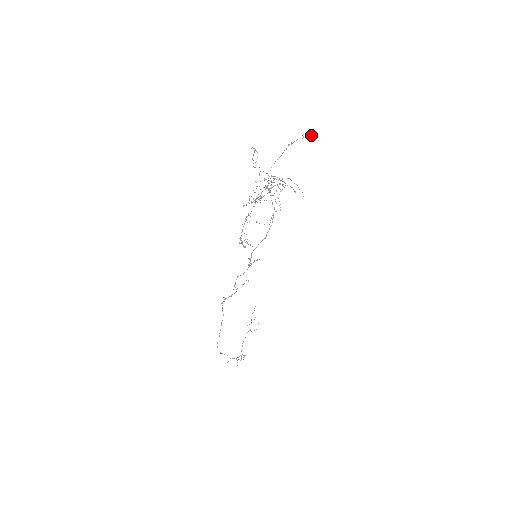
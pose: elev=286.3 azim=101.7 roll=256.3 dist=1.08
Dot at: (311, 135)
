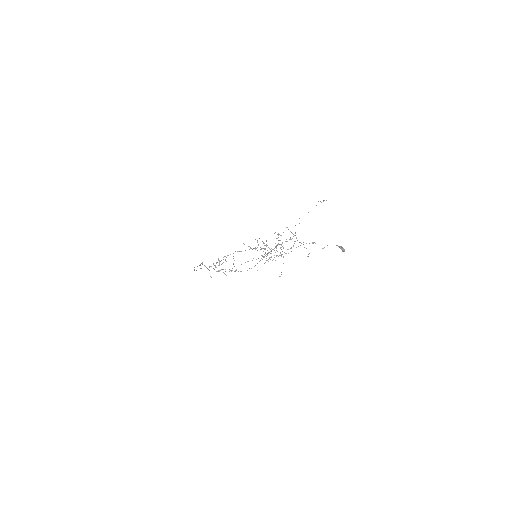
Dot at: (341, 247)
